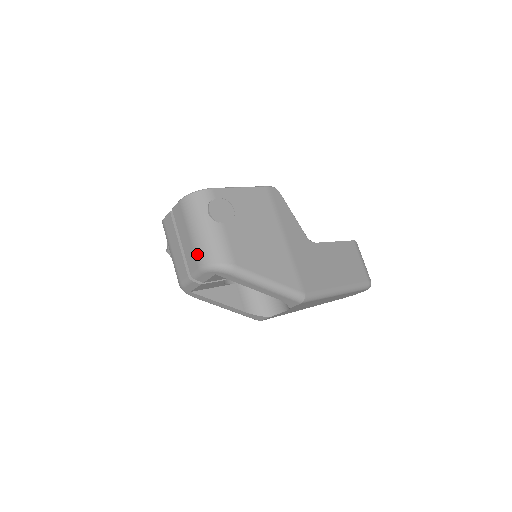
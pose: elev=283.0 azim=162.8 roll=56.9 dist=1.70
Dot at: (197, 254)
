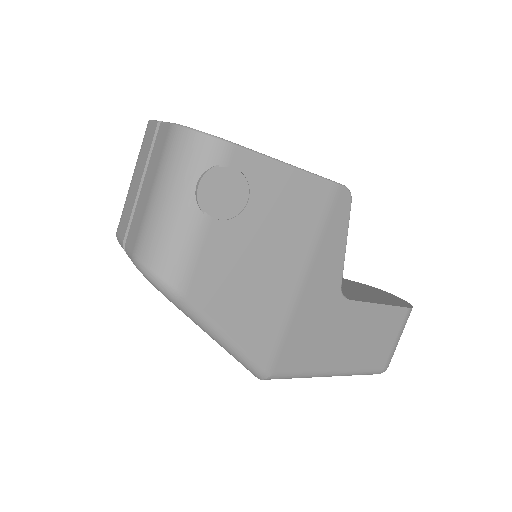
Dot at: (141, 234)
